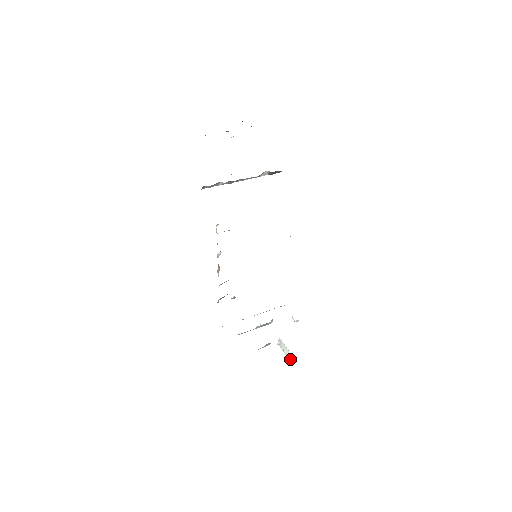
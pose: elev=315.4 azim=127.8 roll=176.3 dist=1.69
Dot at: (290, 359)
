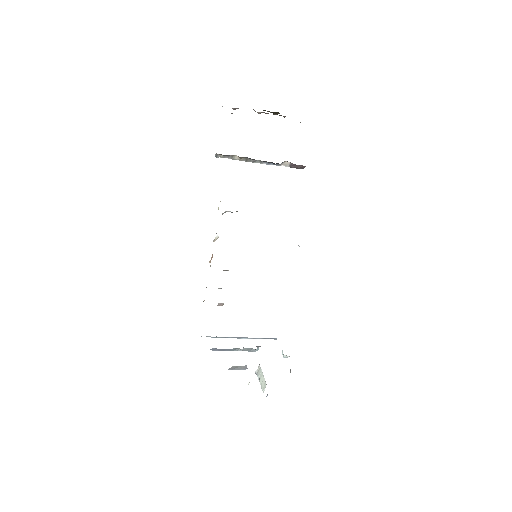
Dot at: (263, 389)
